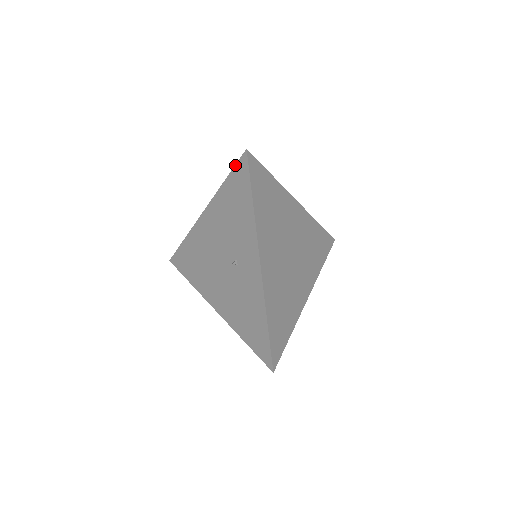
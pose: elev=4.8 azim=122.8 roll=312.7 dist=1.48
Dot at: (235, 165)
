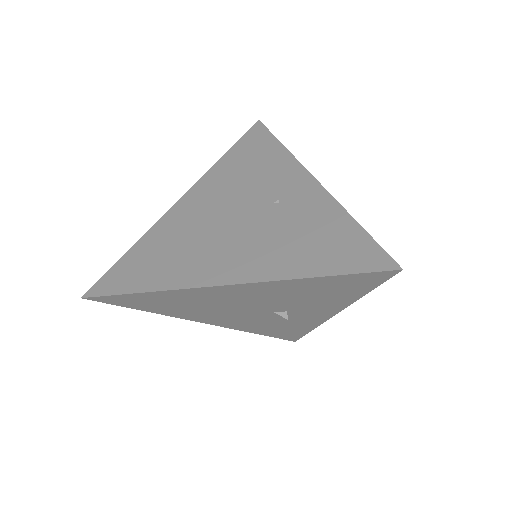
Dot at: (360, 274)
